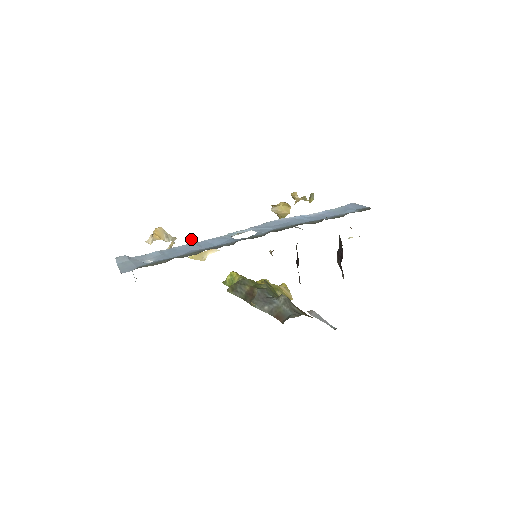
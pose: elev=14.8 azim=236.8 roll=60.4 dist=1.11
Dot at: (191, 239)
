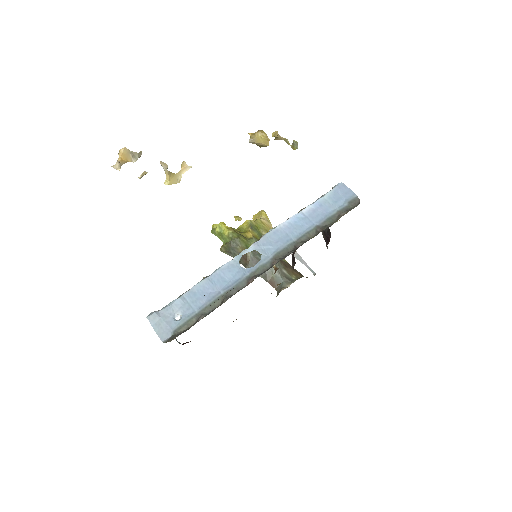
Dot at: (163, 165)
